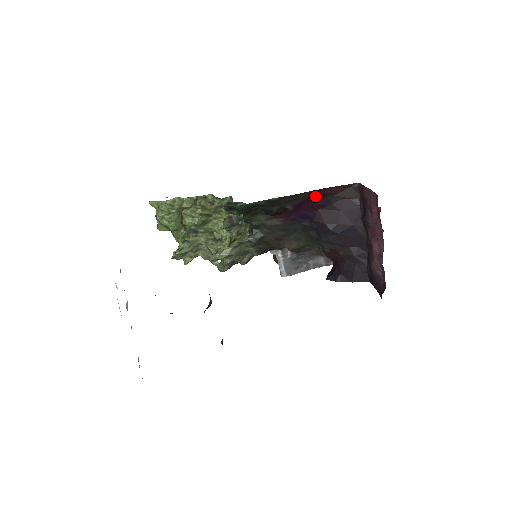
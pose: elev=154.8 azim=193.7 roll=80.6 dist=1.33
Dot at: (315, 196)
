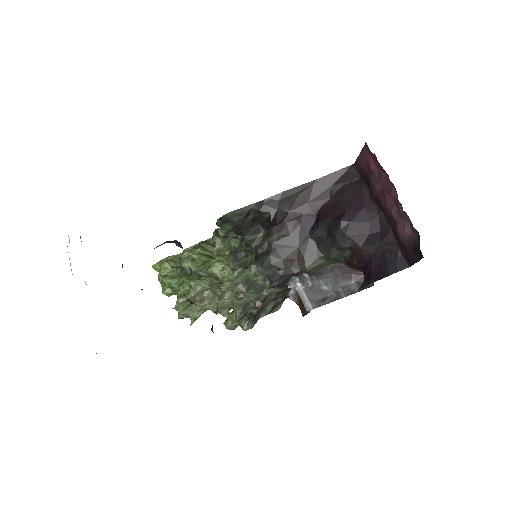
Dot at: (312, 191)
